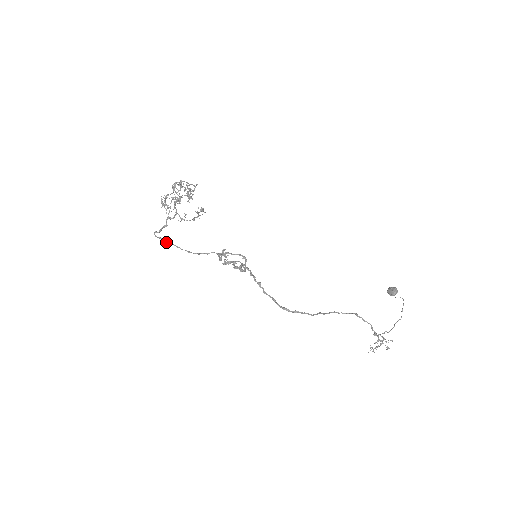
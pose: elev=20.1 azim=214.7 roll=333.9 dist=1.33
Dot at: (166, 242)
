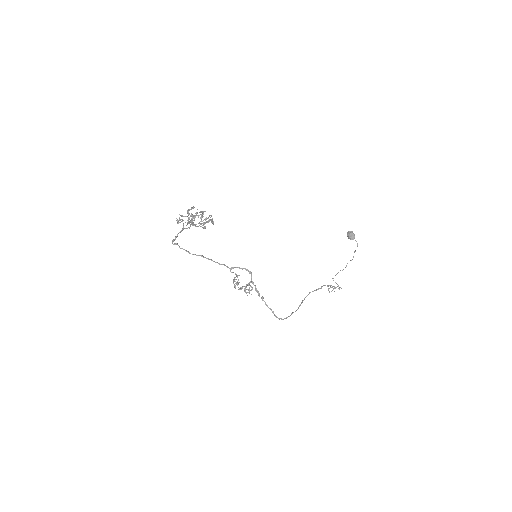
Dot at: (183, 249)
